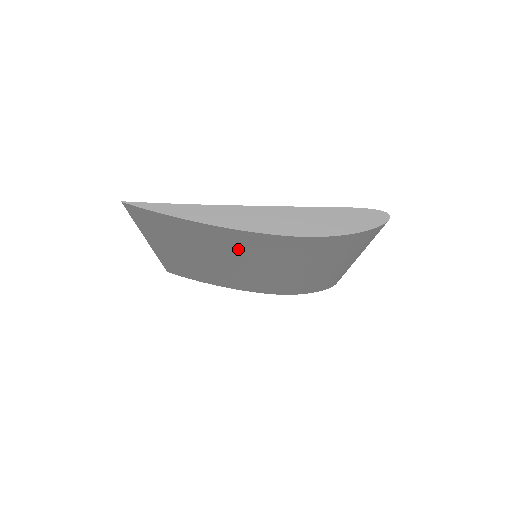
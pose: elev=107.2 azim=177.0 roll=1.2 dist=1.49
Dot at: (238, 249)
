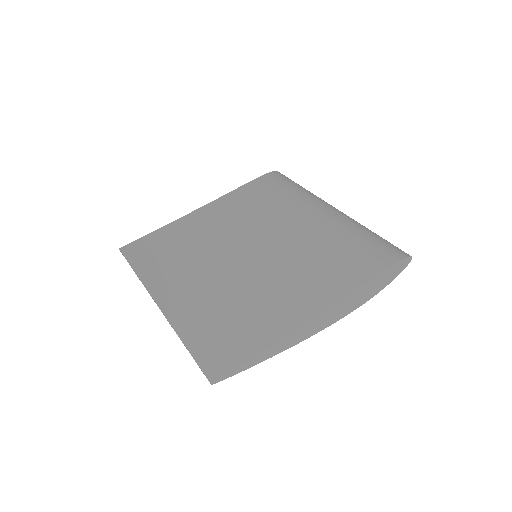
Dot at: occluded
